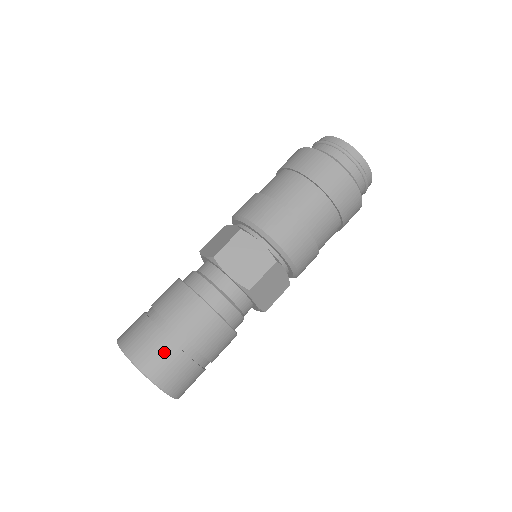
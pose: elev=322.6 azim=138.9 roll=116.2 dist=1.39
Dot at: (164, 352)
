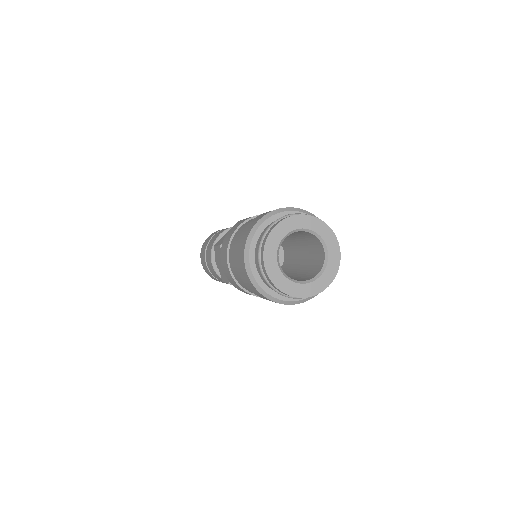
Dot at: (205, 266)
